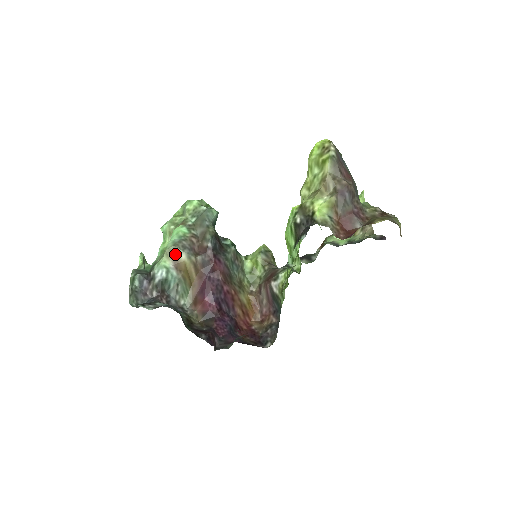
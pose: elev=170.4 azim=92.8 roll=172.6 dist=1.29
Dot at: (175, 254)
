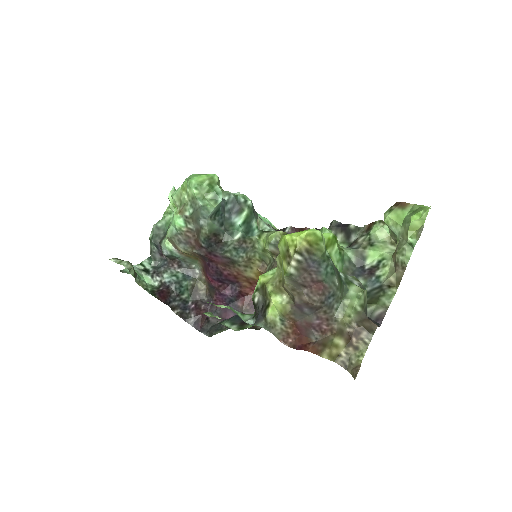
Dot at: (174, 243)
